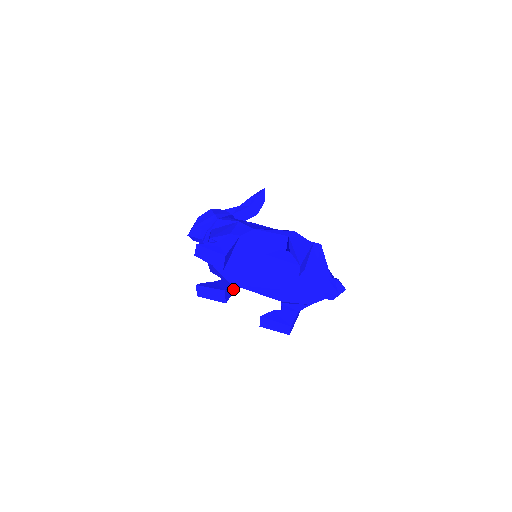
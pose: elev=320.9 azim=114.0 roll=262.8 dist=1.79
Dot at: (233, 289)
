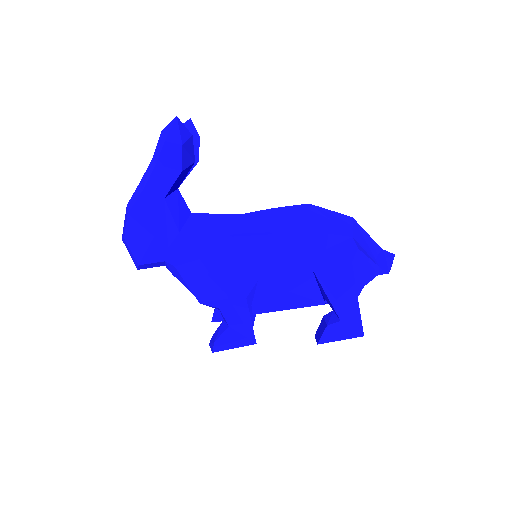
Dot at: occluded
